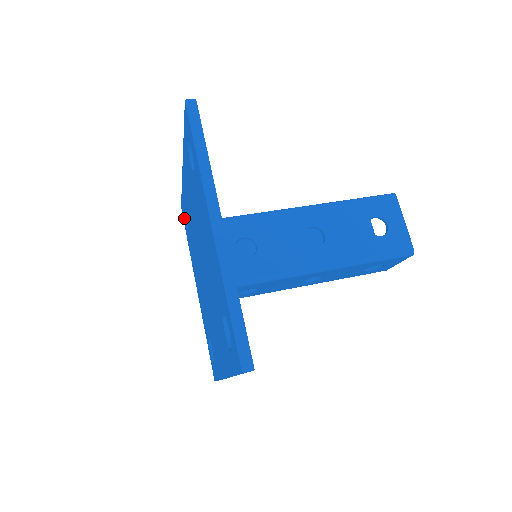
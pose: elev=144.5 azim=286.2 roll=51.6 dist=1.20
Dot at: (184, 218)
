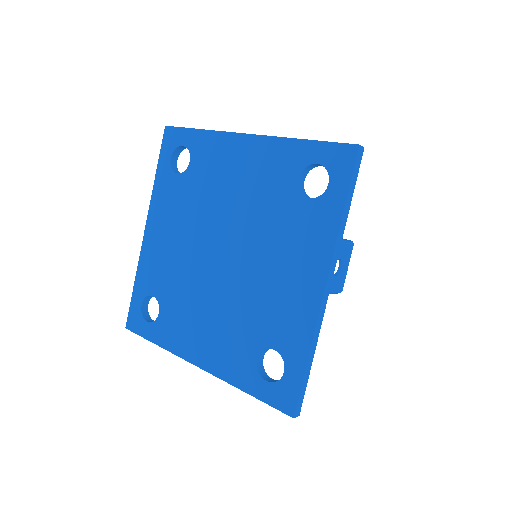
Dot at: (141, 320)
